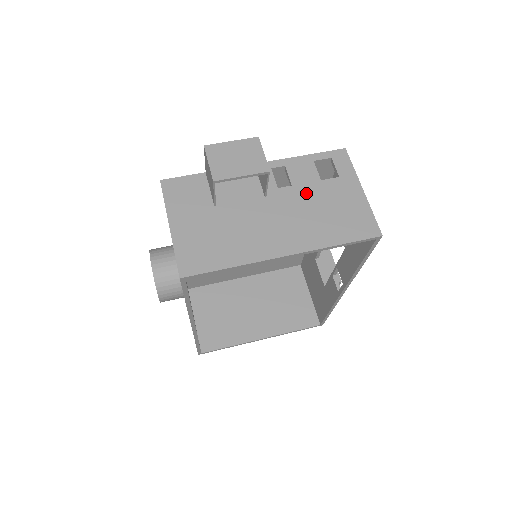
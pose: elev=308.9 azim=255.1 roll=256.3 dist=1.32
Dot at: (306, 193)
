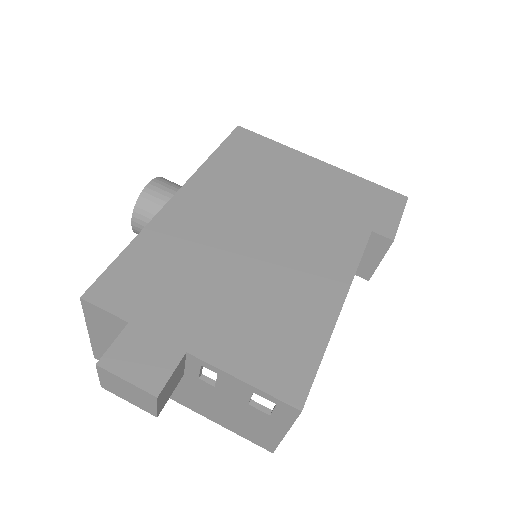
Dot at: (225, 399)
